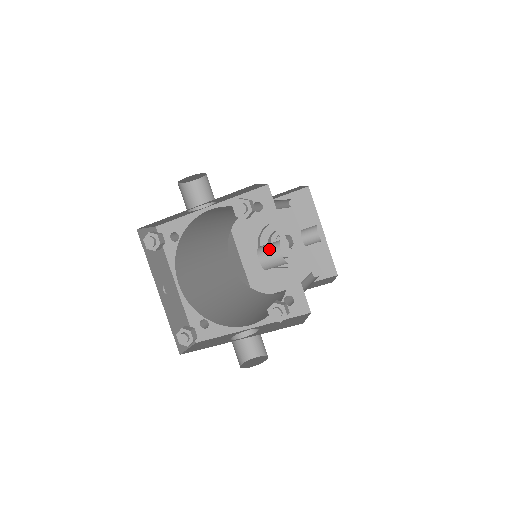
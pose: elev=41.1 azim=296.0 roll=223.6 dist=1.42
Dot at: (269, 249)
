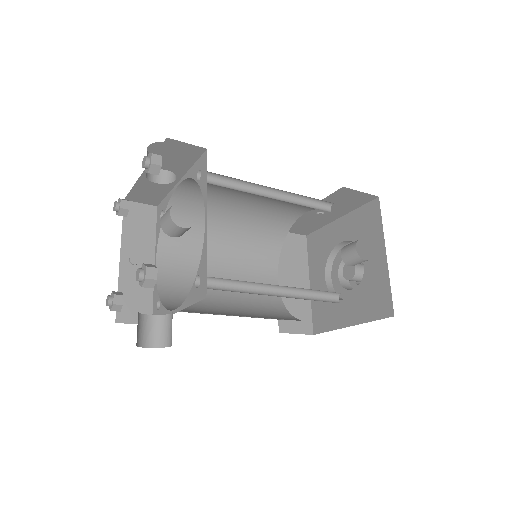
Dot at: (168, 209)
